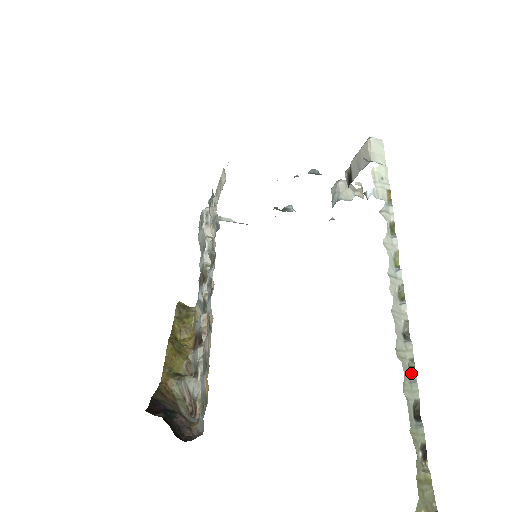
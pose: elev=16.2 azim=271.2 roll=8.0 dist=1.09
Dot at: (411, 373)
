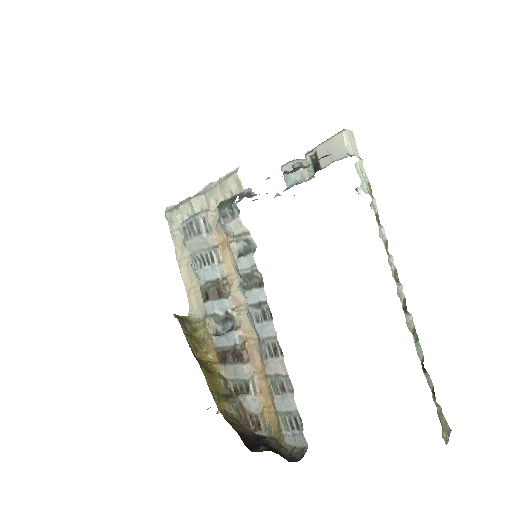
Dot at: (416, 339)
